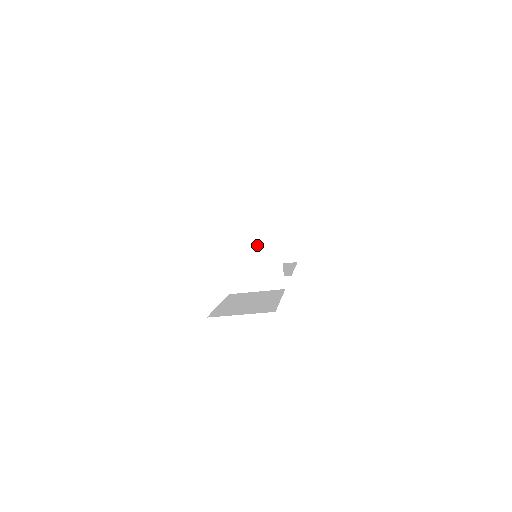
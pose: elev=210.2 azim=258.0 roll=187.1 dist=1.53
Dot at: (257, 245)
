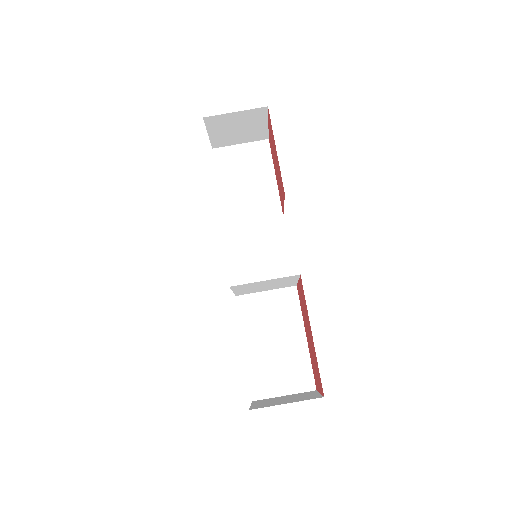
Dot at: occluded
